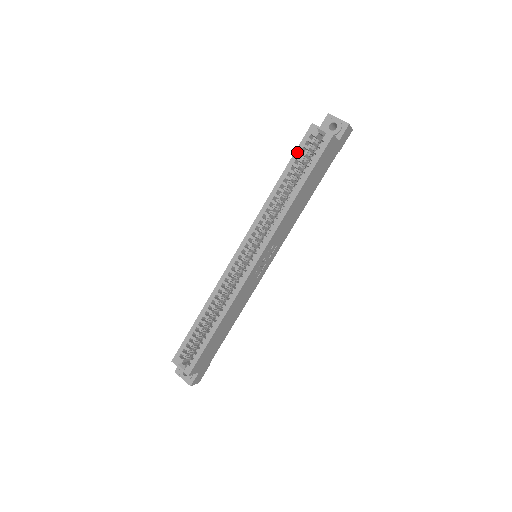
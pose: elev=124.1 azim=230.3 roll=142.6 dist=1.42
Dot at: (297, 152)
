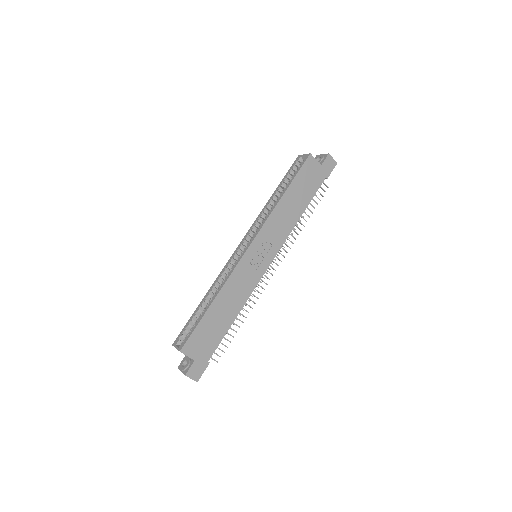
Dot at: (287, 174)
